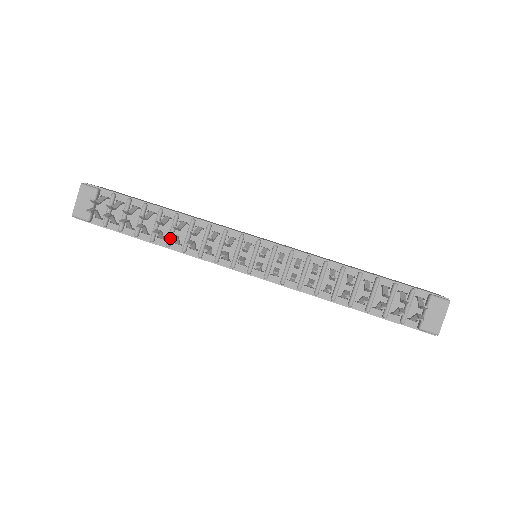
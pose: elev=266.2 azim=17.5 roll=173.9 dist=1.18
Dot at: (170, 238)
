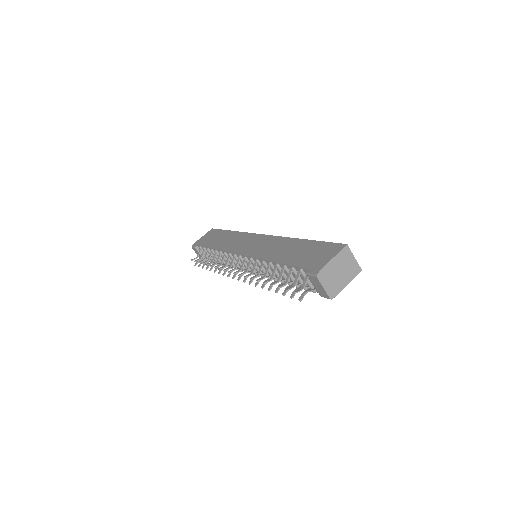
Dot at: (214, 272)
